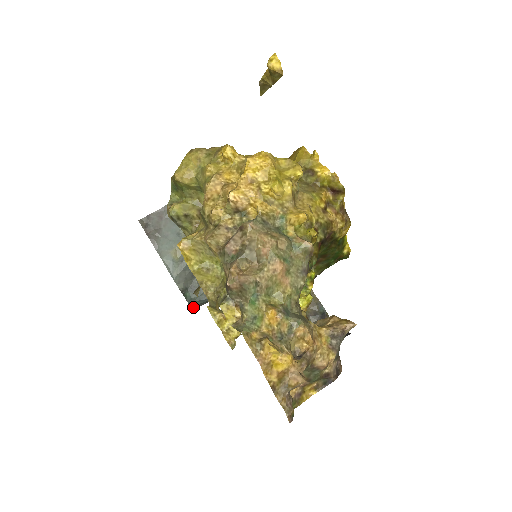
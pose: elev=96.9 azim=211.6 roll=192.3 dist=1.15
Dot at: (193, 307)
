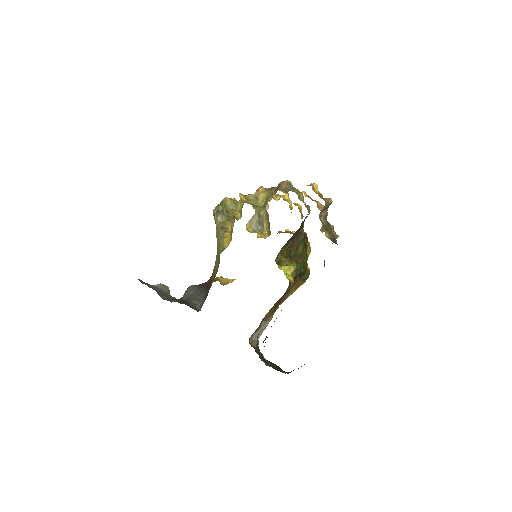
Dot at: occluded
